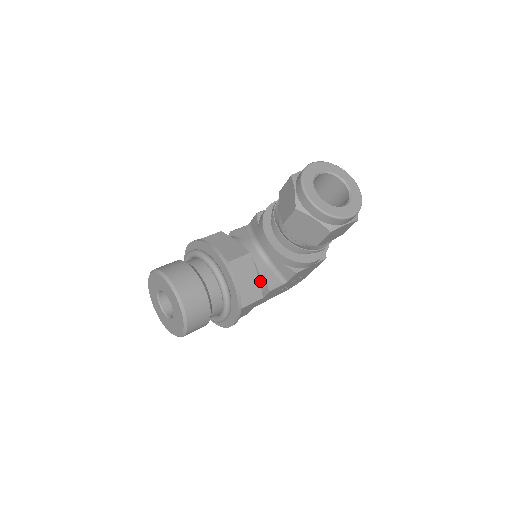
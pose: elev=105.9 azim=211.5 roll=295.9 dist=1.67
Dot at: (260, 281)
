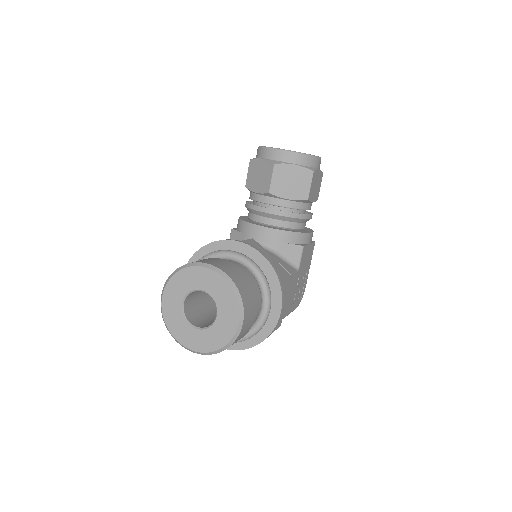
Dot at: occluded
